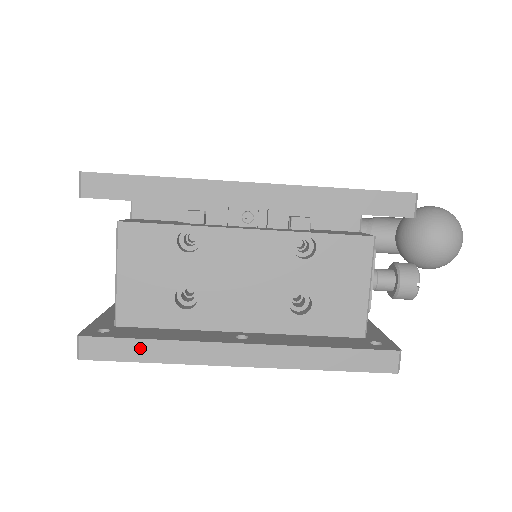
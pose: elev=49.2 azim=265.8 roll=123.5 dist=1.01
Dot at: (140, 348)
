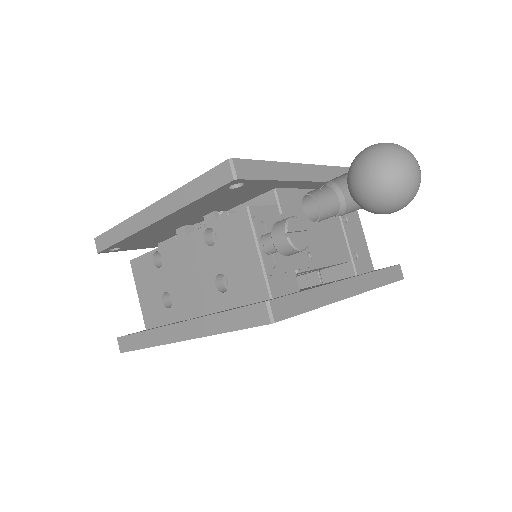
Dot at: (138, 339)
